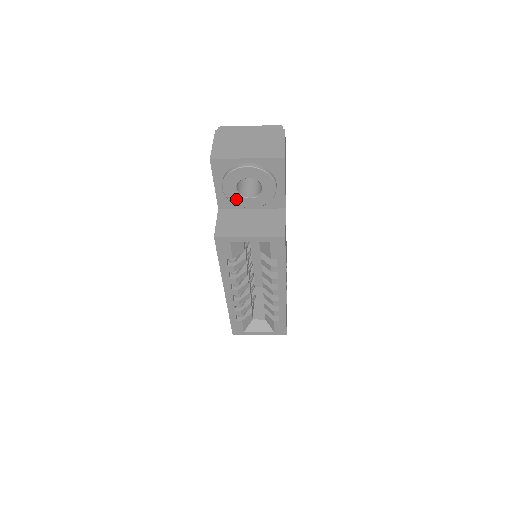
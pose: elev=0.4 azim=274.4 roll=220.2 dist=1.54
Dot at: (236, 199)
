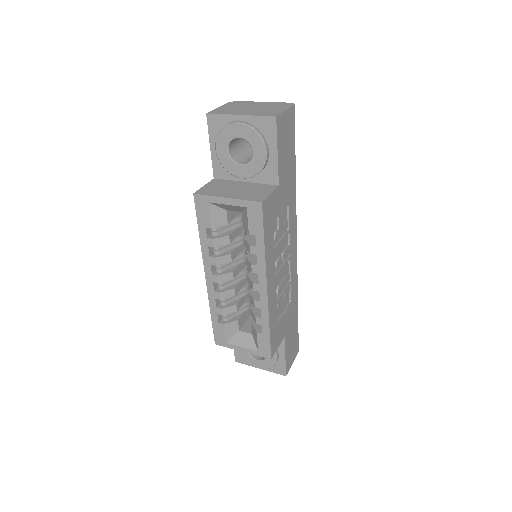
Dot at: (228, 164)
